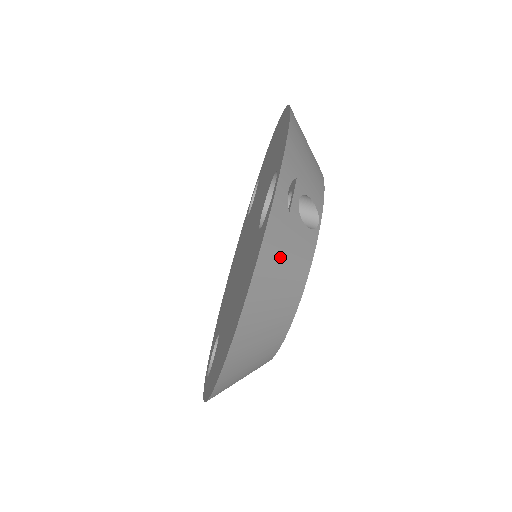
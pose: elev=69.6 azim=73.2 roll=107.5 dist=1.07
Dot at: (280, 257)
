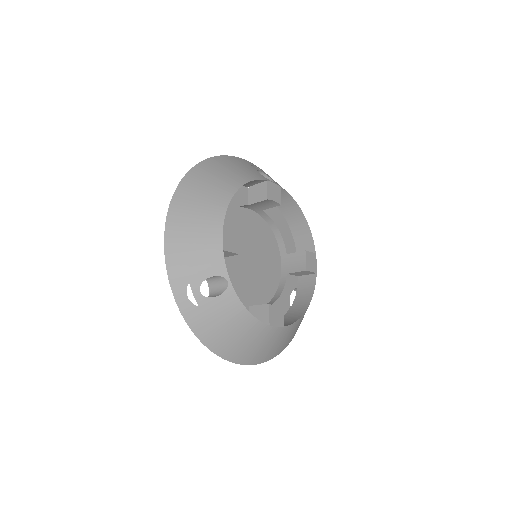
Dot at: (215, 326)
